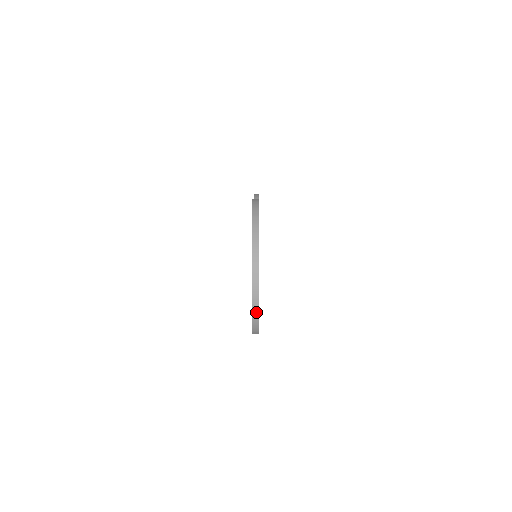
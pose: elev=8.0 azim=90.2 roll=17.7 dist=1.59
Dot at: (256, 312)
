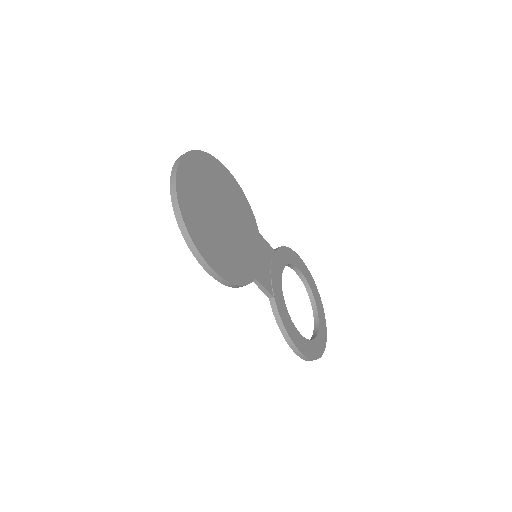
Dot at: (174, 196)
